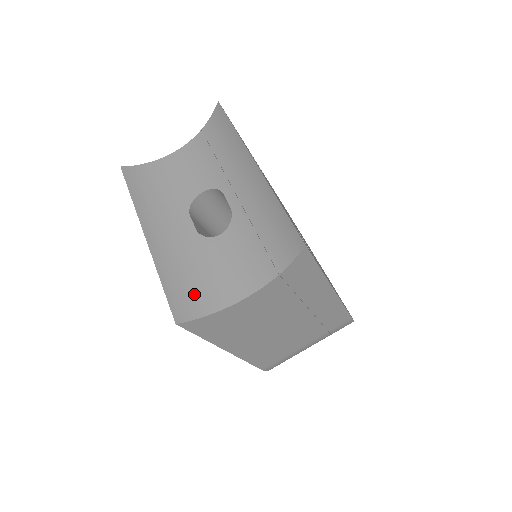
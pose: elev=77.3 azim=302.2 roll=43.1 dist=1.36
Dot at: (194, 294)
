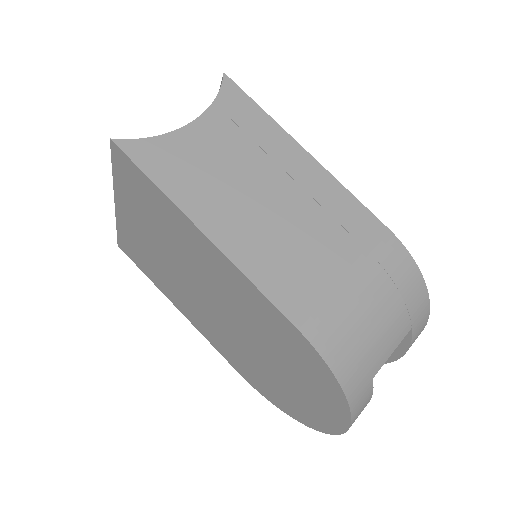
Dot at: occluded
